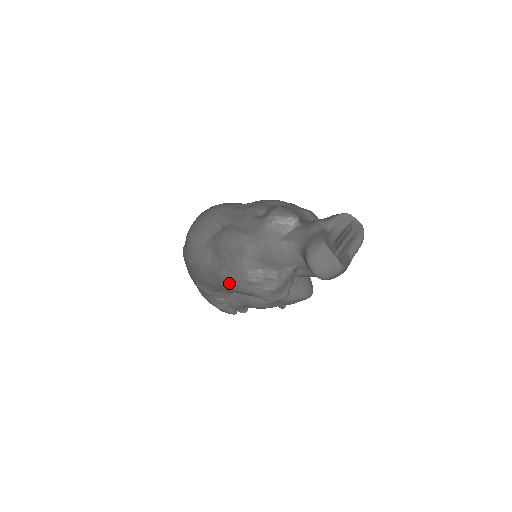
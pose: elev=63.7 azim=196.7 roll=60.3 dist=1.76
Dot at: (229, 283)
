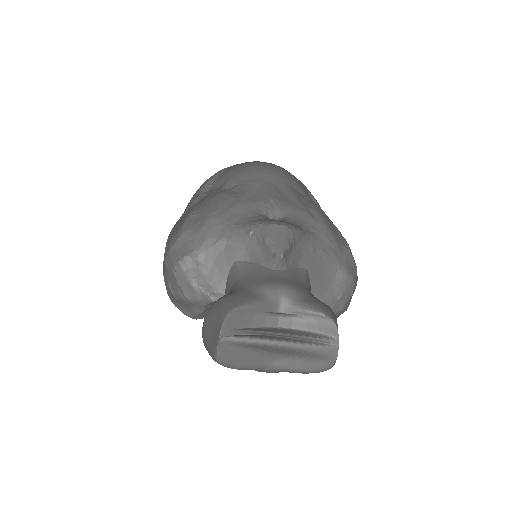
Dot at: occluded
